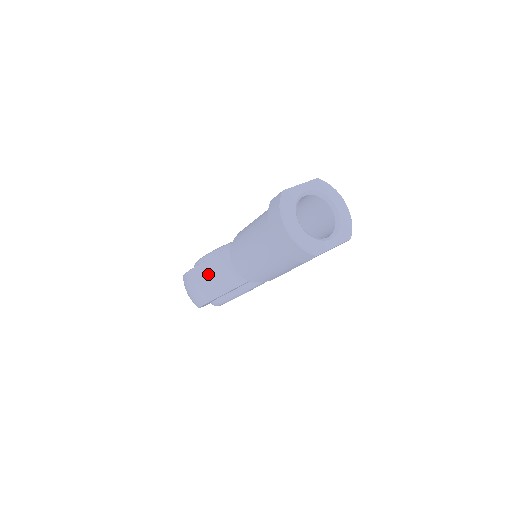
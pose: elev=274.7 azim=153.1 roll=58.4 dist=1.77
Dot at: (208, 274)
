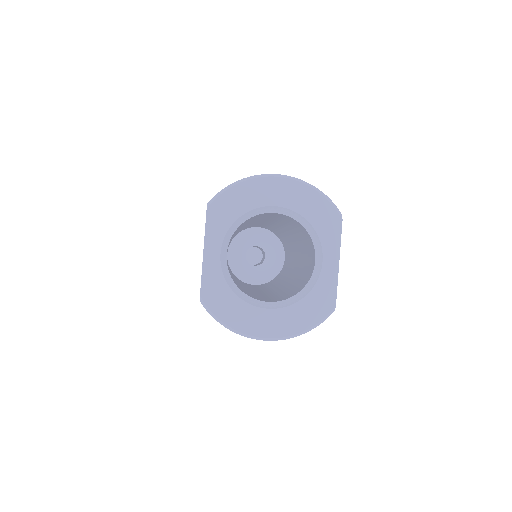
Dot at: occluded
